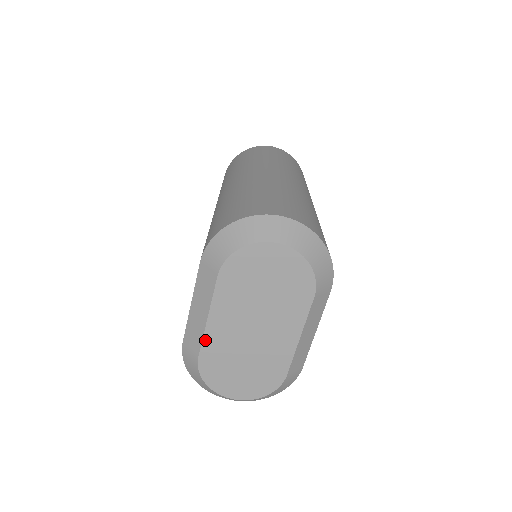
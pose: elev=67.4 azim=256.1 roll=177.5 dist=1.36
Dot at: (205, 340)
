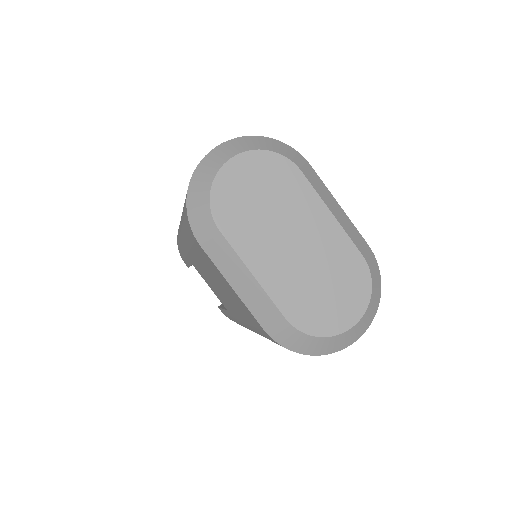
Dot at: (272, 297)
